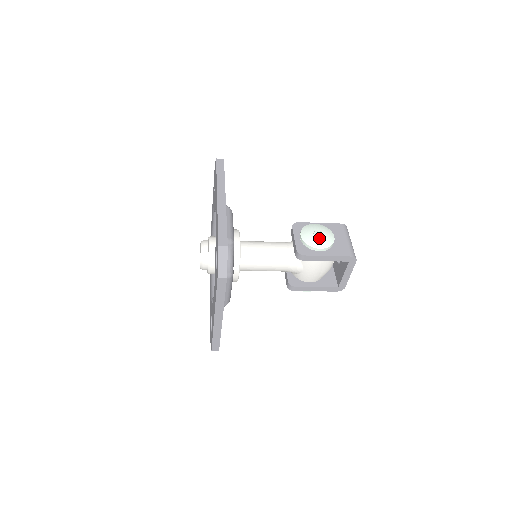
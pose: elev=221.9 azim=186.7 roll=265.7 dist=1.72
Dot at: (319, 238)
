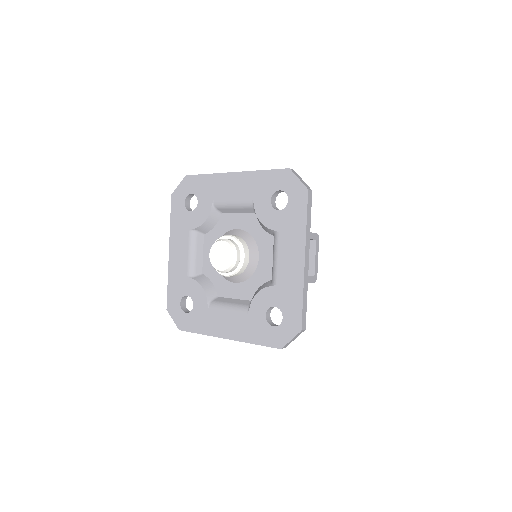
Dot at: occluded
